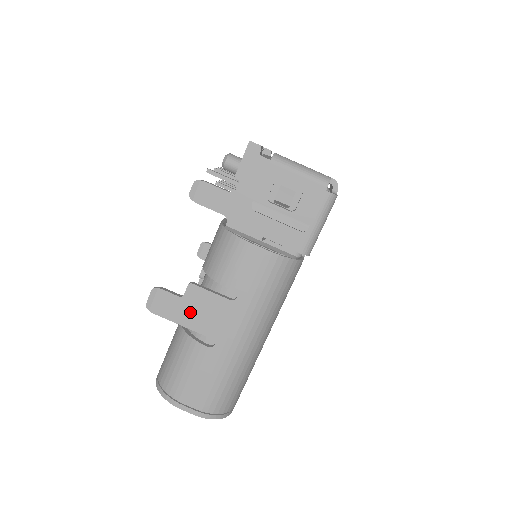
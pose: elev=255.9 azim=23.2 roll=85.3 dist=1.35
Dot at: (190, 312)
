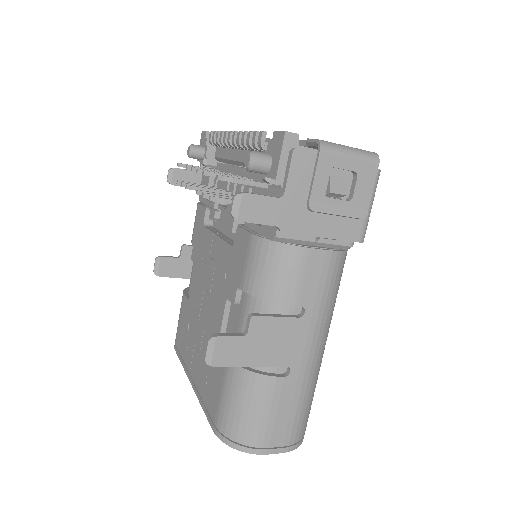
Dot at: (258, 348)
